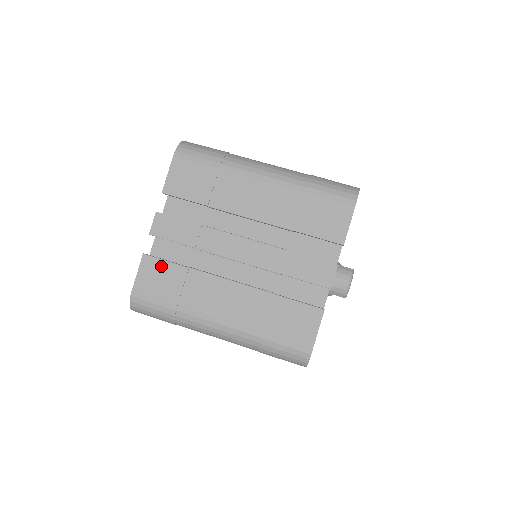
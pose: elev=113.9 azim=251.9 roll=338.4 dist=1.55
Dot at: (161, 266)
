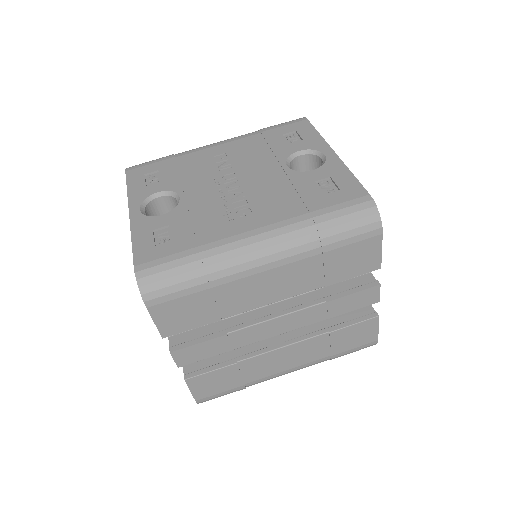
Dot at: (209, 377)
